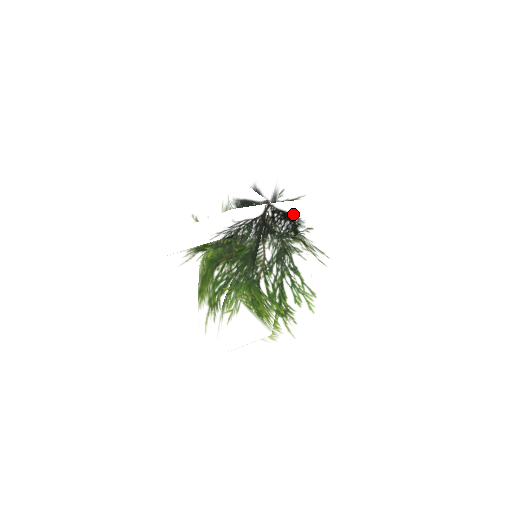
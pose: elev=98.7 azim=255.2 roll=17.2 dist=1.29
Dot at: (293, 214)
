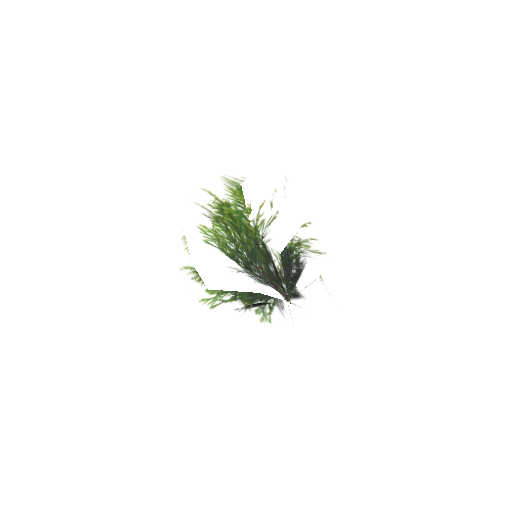
Dot at: (298, 306)
